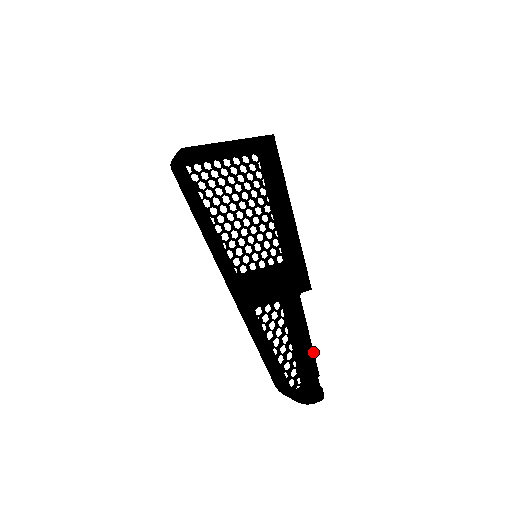
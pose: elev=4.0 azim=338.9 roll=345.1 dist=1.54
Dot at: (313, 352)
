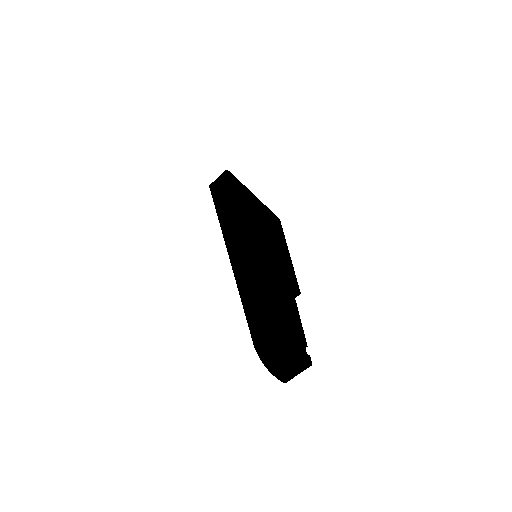
Dot at: occluded
